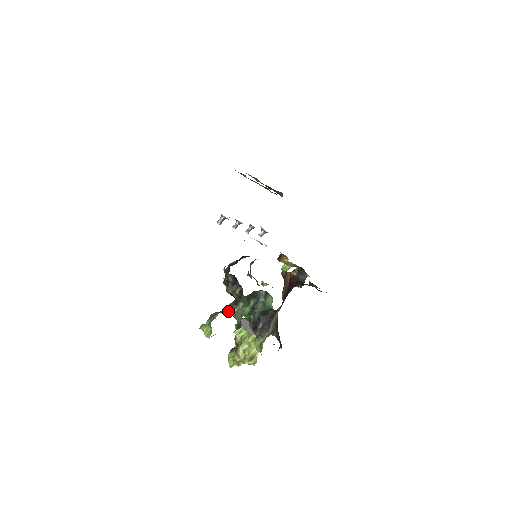
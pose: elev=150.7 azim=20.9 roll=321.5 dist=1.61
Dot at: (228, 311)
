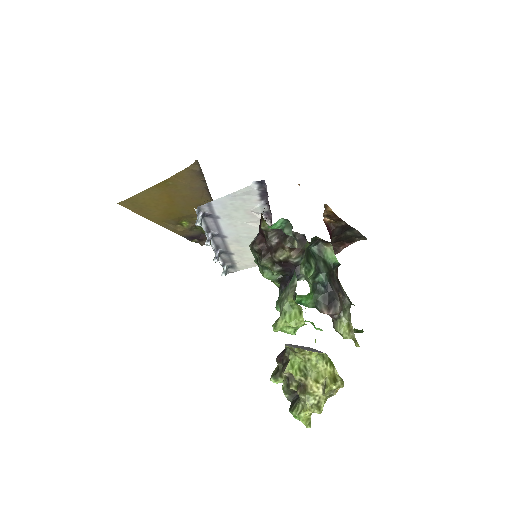
Dot at: (298, 279)
